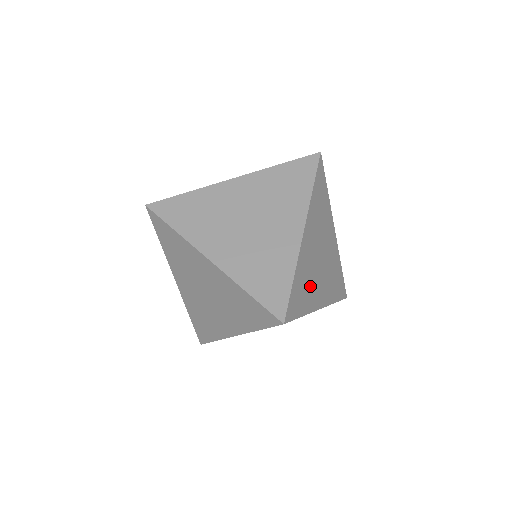
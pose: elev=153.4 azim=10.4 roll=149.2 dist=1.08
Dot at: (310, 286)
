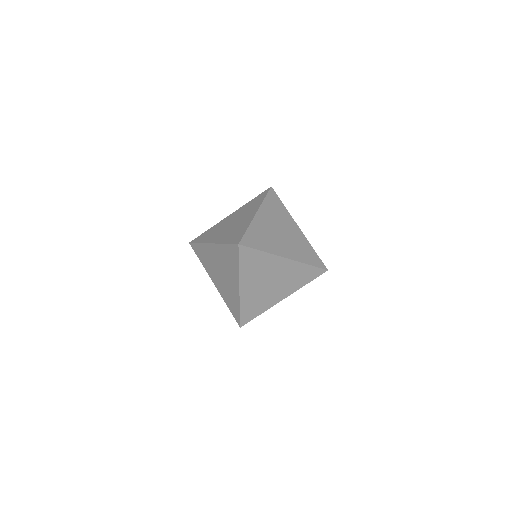
Dot at: occluded
